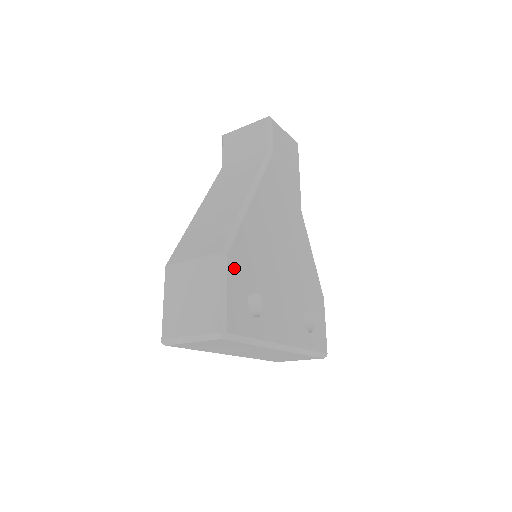
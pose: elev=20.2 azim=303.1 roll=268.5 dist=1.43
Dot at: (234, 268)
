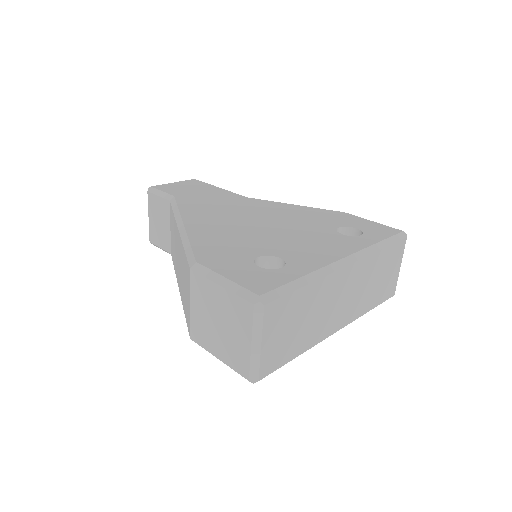
Dot at: (215, 262)
